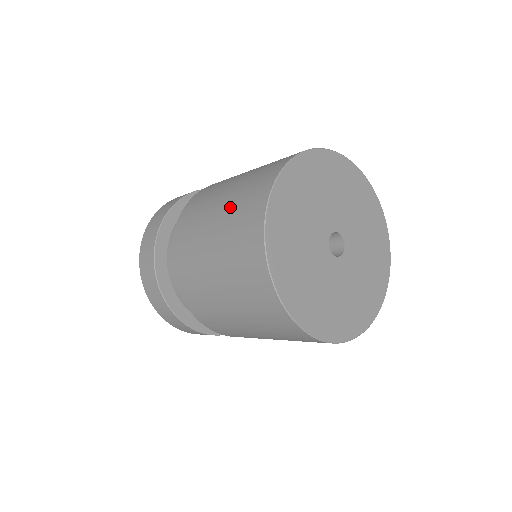
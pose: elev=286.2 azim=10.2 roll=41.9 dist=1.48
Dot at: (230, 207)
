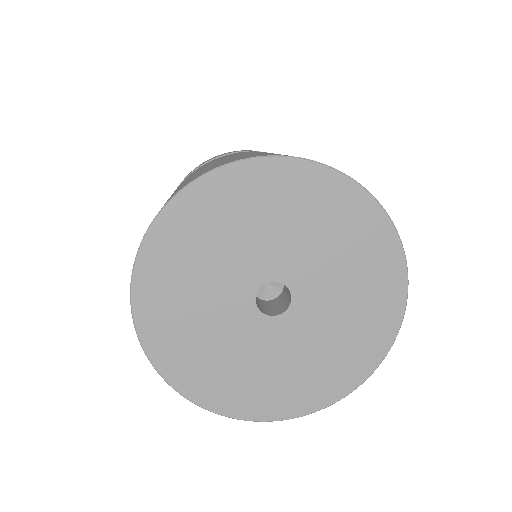
Dot at: (199, 172)
